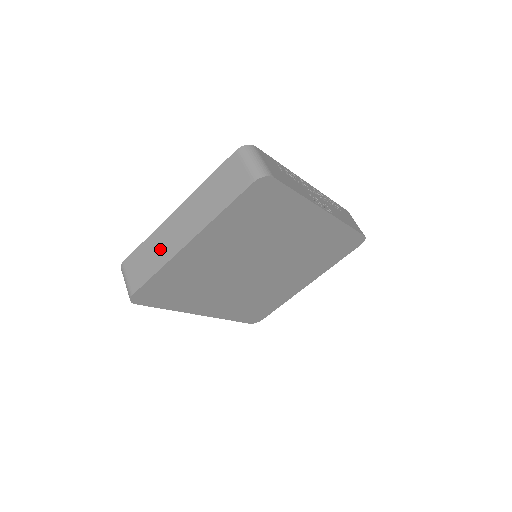
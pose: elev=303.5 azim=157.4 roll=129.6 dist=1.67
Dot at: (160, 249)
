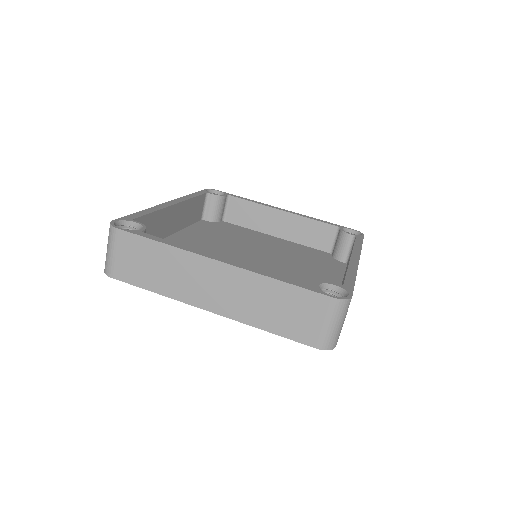
Dot at: (174, 277)
